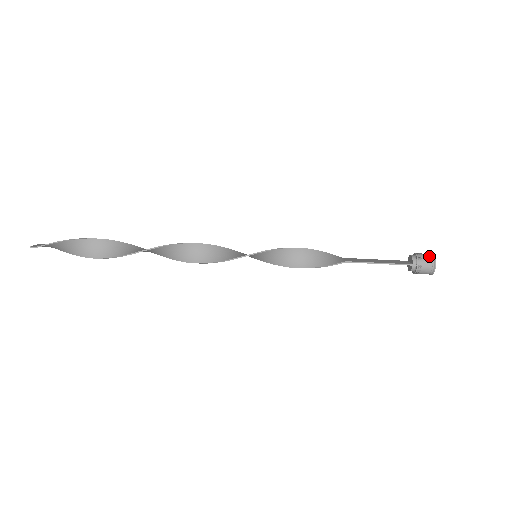
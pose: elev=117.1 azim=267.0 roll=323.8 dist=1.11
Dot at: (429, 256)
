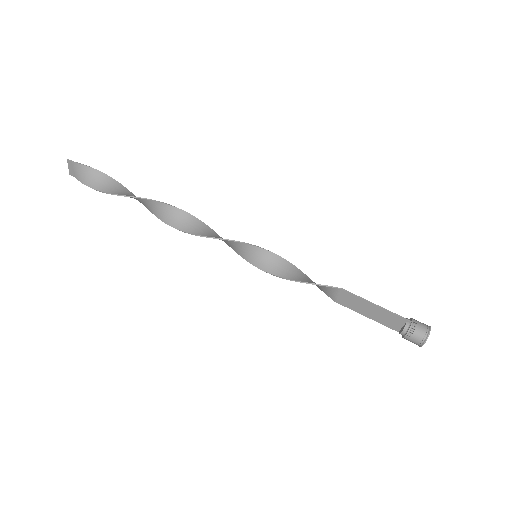
Dot at: occluded
